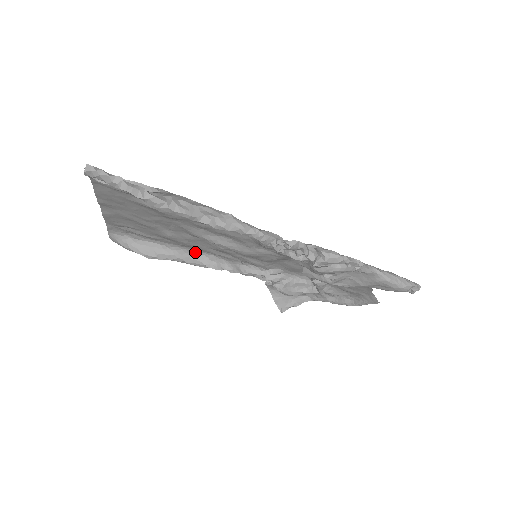
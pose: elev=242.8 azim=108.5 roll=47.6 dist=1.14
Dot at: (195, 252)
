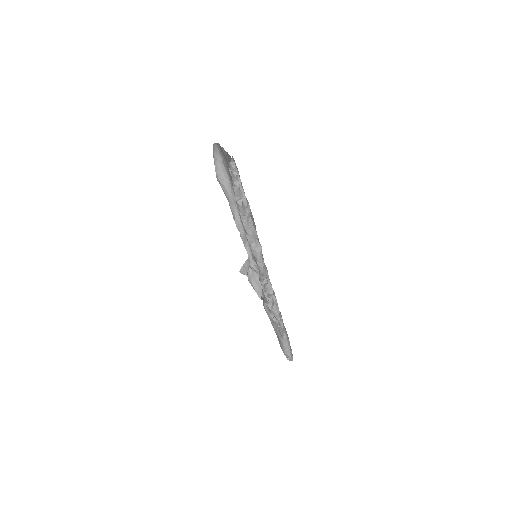
Dot at: occluded
